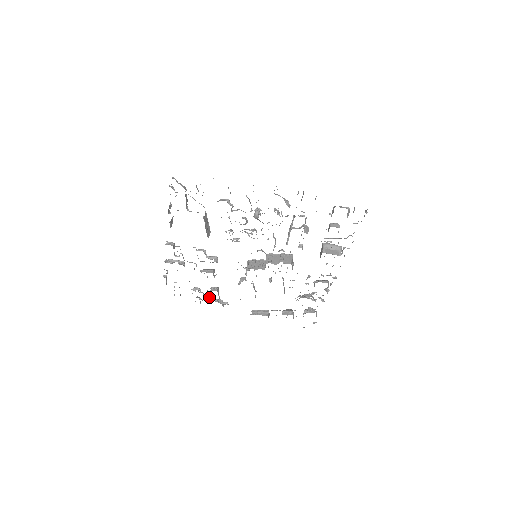
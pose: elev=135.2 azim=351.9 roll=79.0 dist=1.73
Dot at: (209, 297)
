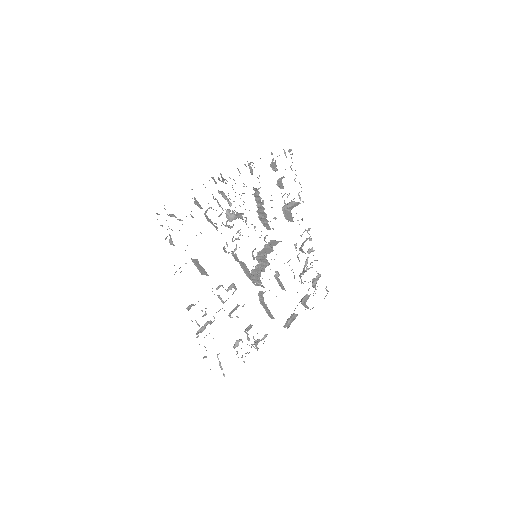
Dot at: occluded
